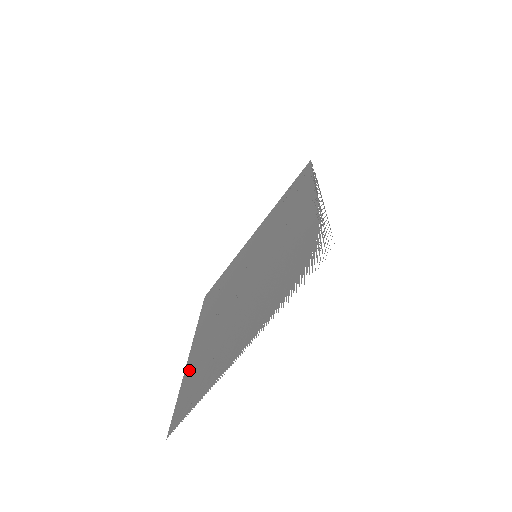
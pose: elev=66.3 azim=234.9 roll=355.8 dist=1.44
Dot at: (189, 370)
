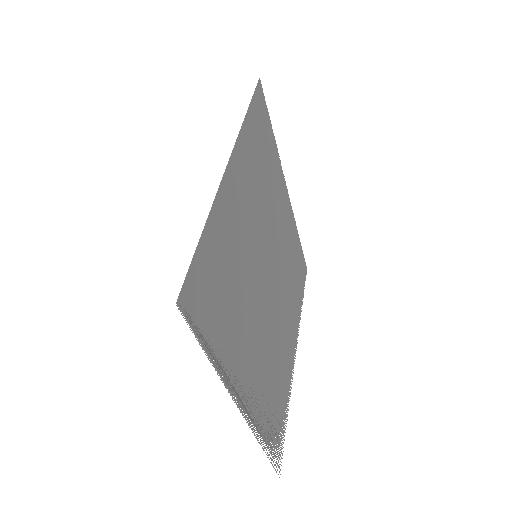
Dot at: occluded
